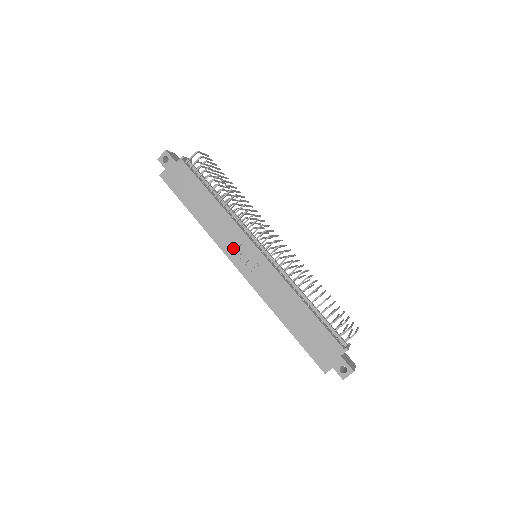
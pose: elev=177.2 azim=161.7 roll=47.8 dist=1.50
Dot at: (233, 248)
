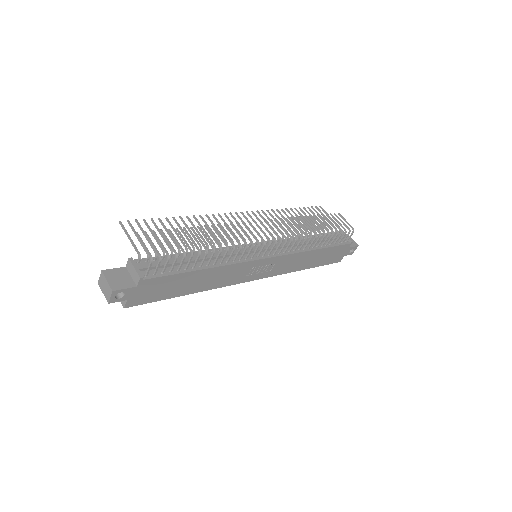
Dot at: (243, 276)
